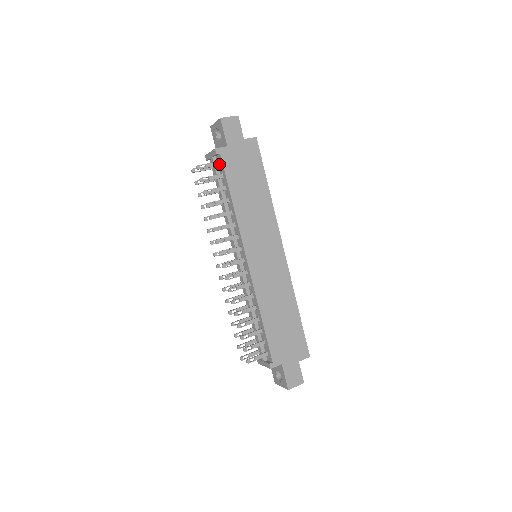
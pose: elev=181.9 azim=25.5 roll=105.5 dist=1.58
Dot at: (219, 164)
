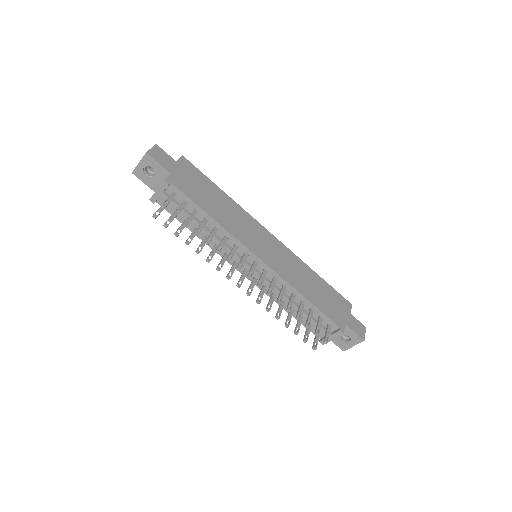
Dot at: (175, 194)
